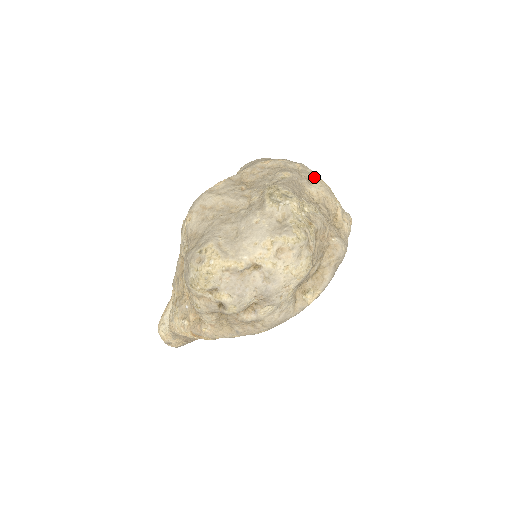
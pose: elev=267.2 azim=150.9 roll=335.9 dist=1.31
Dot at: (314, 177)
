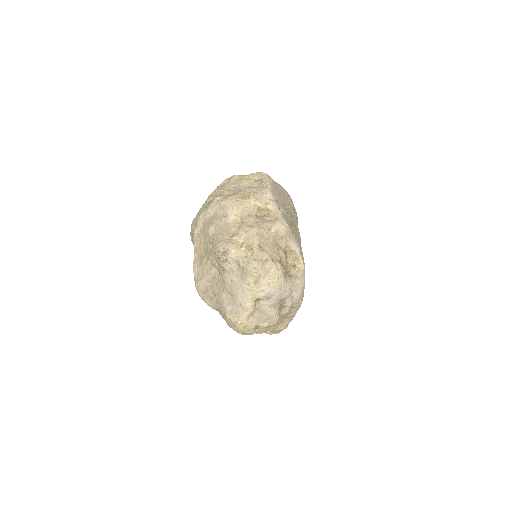
Dot at: (224, 207)
